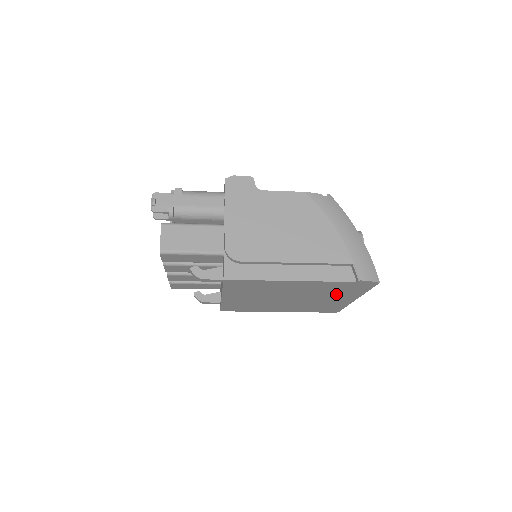
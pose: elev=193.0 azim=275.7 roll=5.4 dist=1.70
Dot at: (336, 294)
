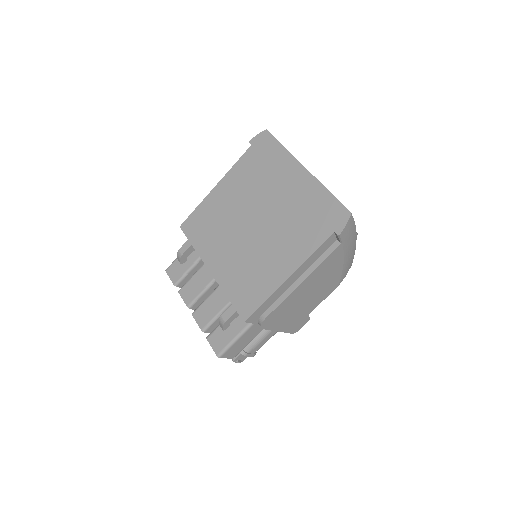
Dot at: (273, 176)
